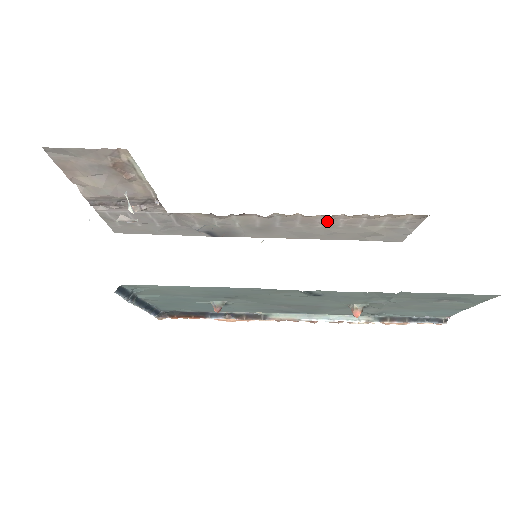
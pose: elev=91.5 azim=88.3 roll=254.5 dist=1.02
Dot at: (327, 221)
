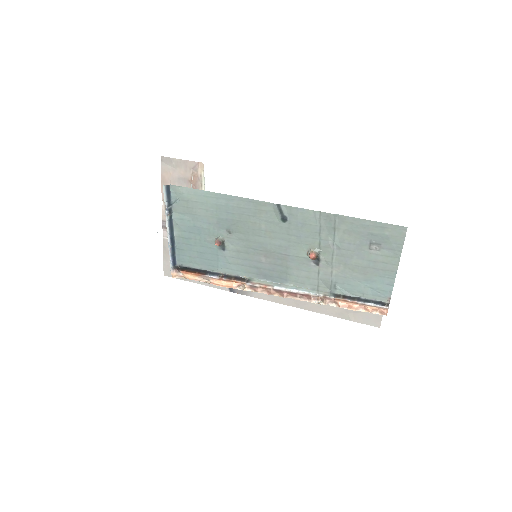
Dot at: occluded
